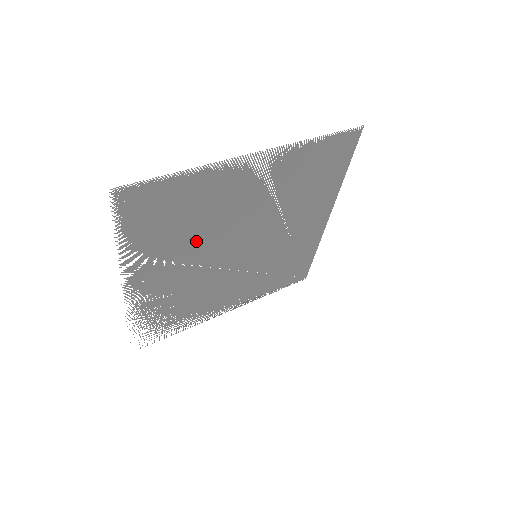
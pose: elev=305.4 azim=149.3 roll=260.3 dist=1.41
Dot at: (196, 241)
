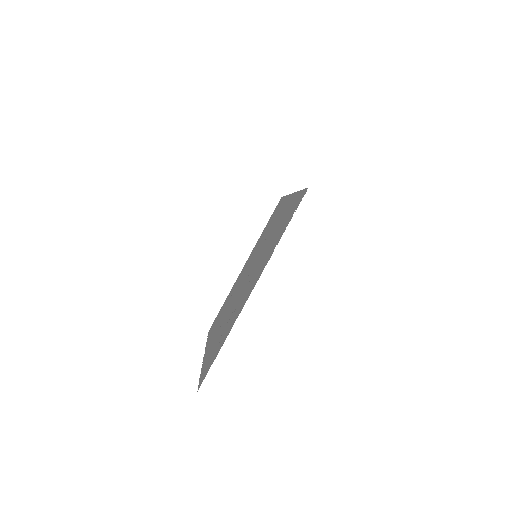
Dot at: occluded
